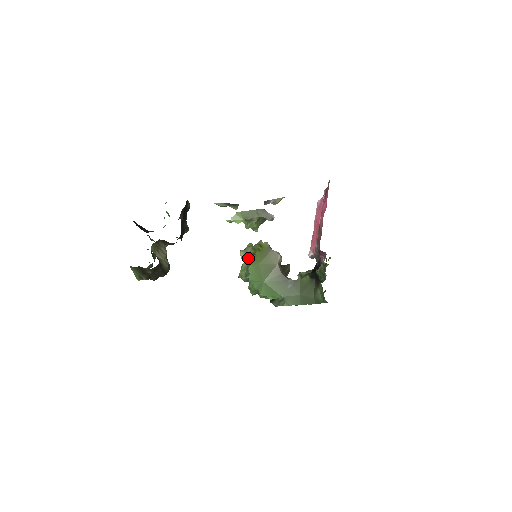
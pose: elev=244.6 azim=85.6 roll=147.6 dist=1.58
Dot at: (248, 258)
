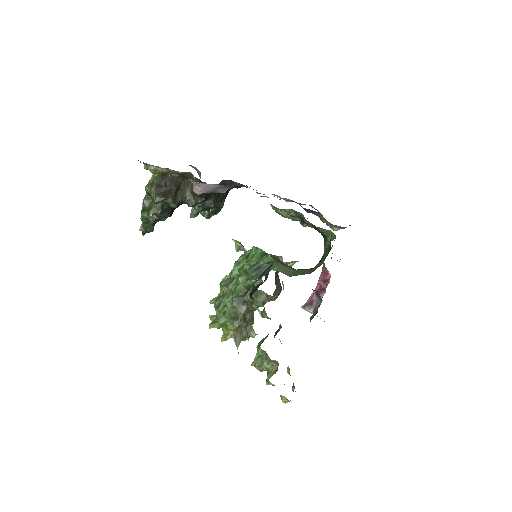
Dot at: occluded
